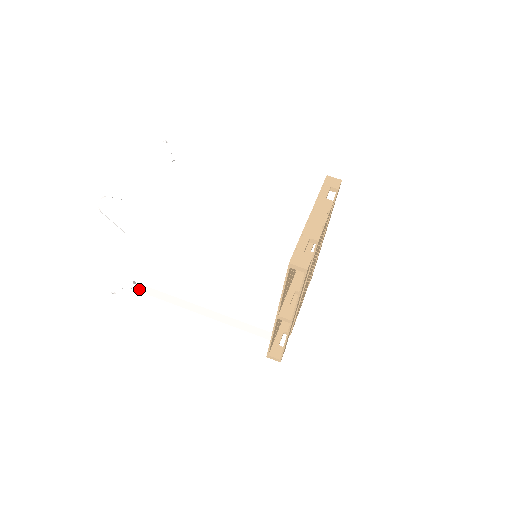
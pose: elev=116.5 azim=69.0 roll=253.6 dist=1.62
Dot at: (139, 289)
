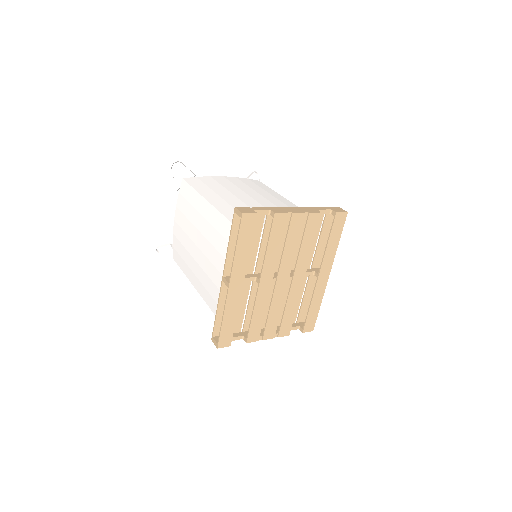
Dot at: (173, 255)
